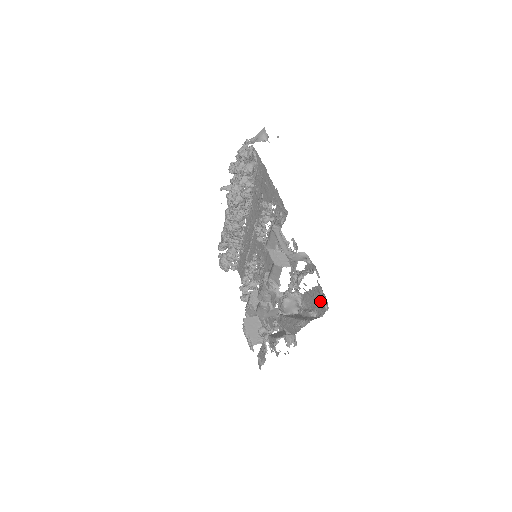
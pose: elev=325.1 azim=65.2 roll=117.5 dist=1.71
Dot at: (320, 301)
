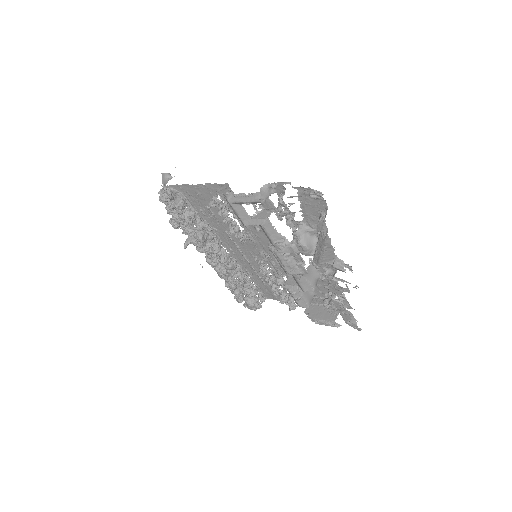
Dot at: (312, 197)
